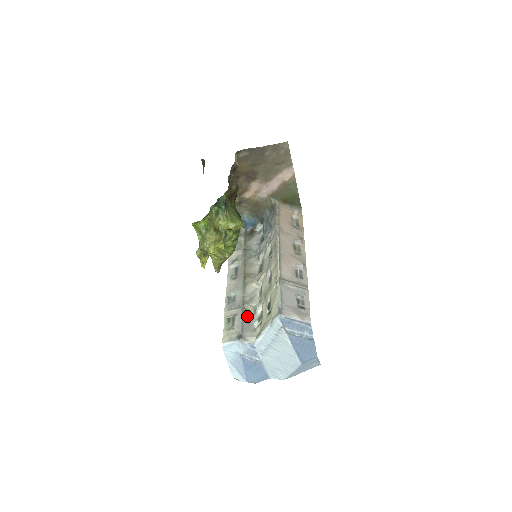
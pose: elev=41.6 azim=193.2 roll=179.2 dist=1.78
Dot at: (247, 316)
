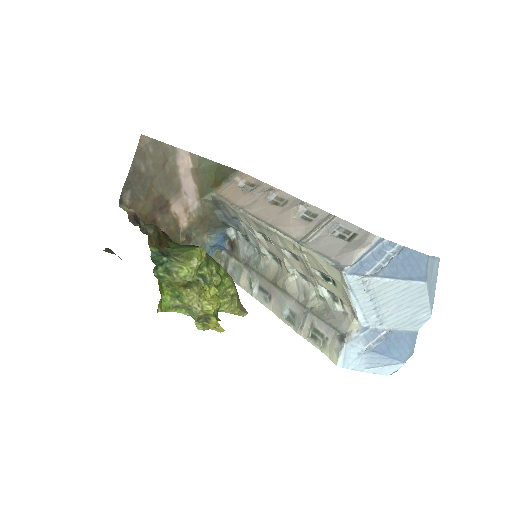
Dot at: (322, 312)
